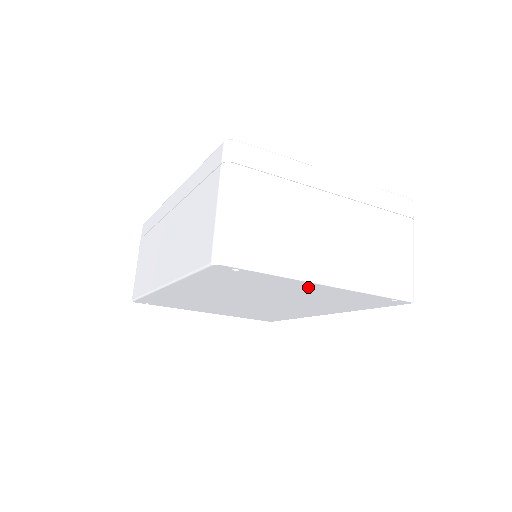
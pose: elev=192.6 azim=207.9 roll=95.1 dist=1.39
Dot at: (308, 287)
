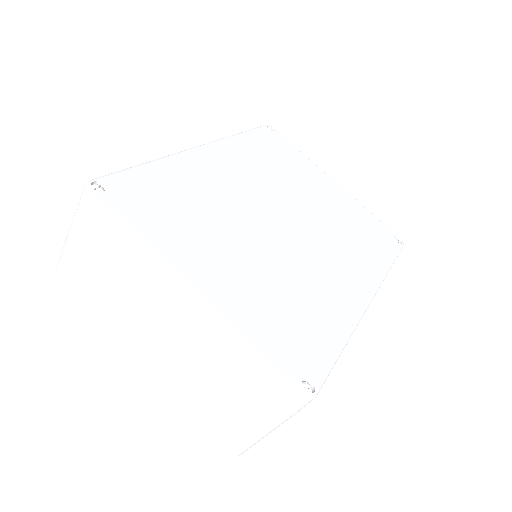
Dot at: occluded
